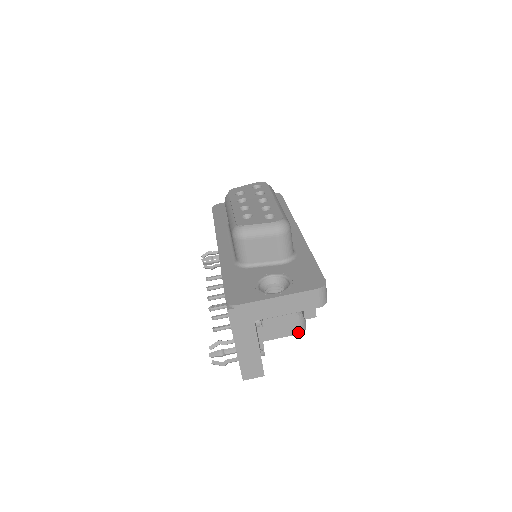
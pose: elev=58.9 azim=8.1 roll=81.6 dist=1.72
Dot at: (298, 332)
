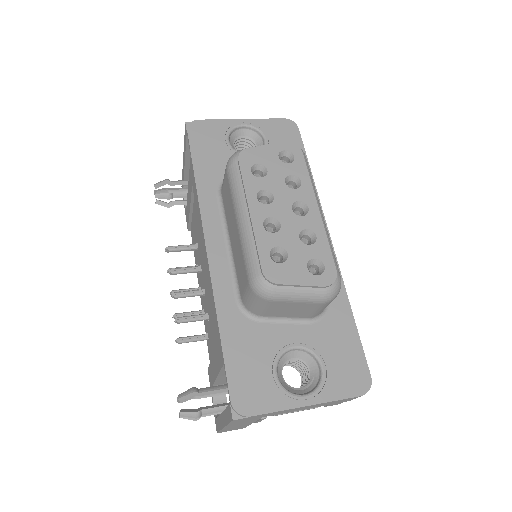
Dot at: occluded
